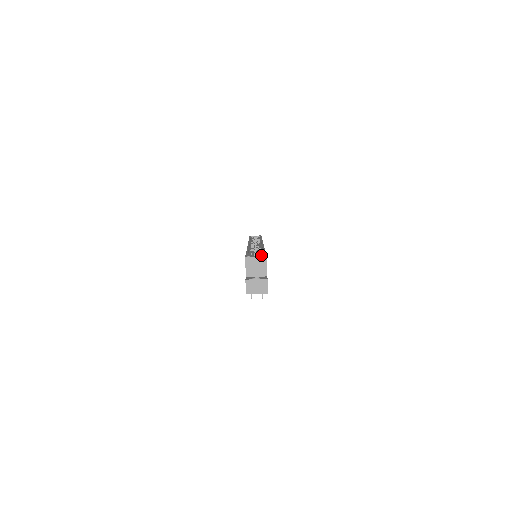
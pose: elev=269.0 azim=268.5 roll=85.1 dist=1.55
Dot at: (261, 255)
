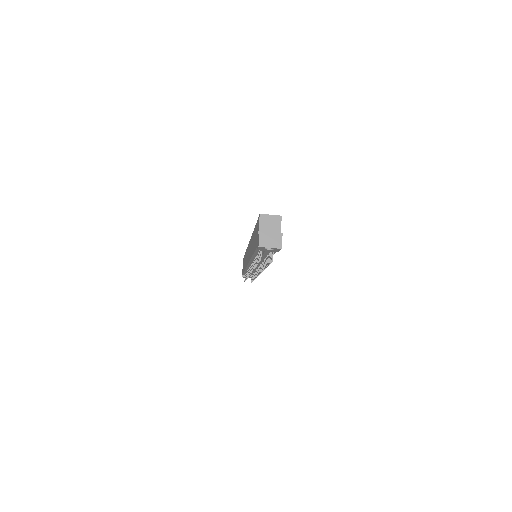
Dot at: occluded
